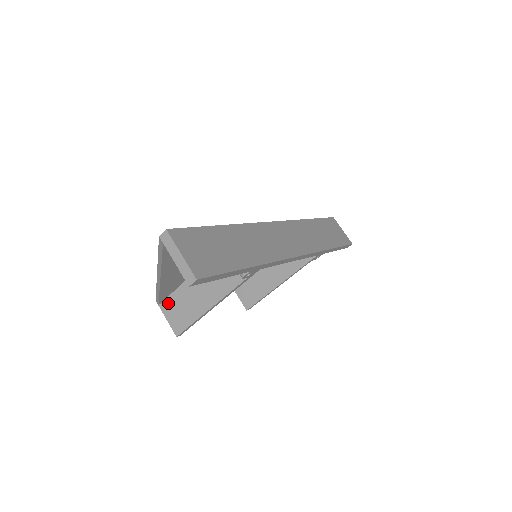
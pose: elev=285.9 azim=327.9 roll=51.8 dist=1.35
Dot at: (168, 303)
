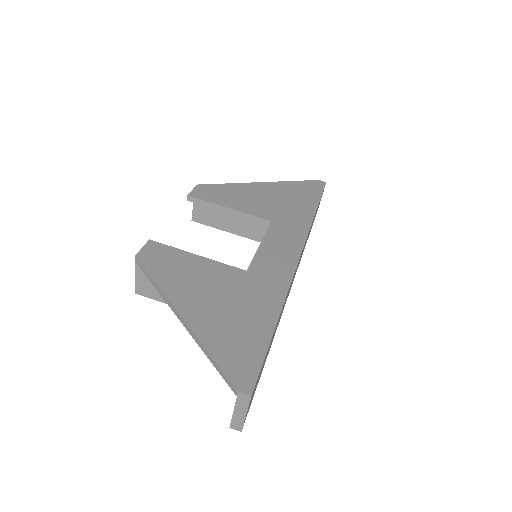
Dot at: occluded
